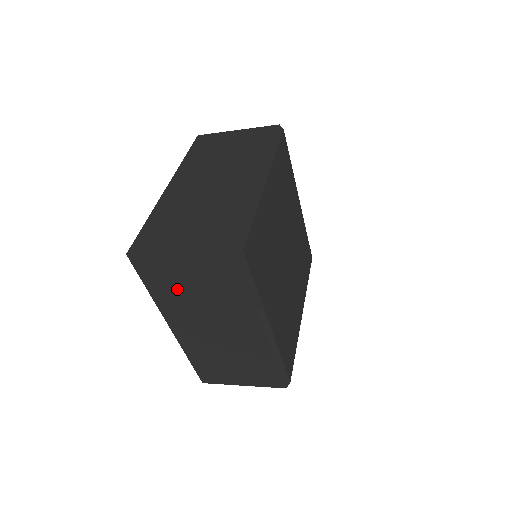
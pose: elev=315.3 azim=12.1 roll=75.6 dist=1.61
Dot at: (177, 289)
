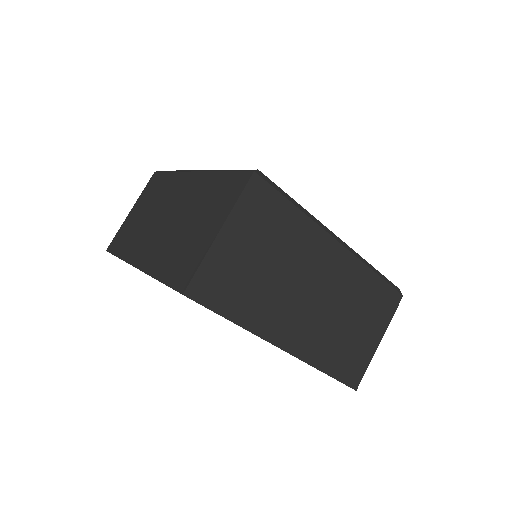
Dot at: (251, 284)
